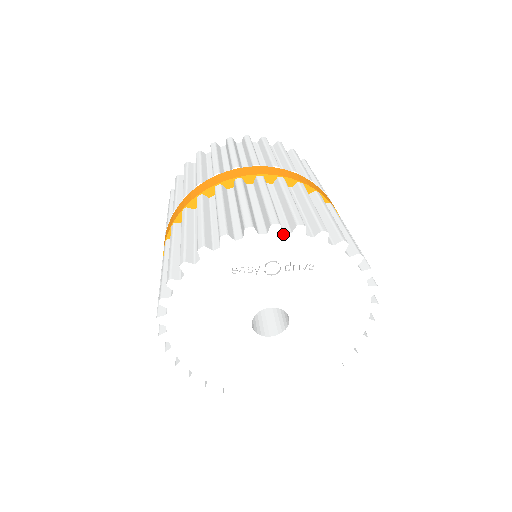
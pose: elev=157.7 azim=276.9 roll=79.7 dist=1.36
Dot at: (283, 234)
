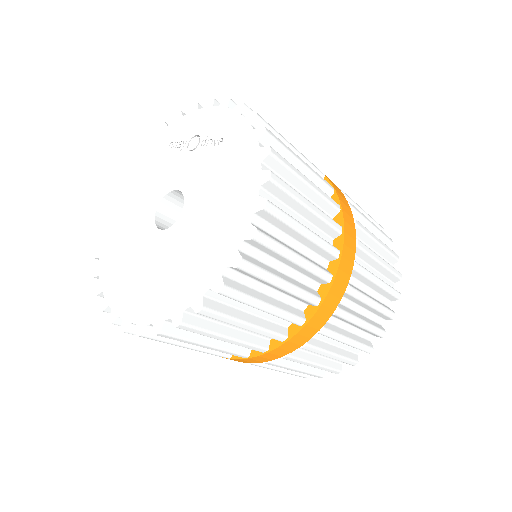
Dot at: (213, 108)
